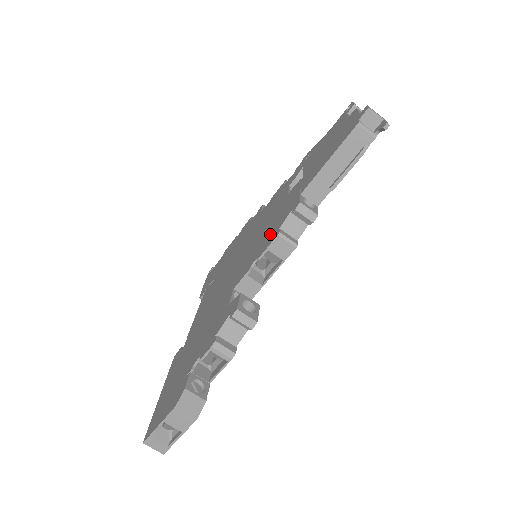
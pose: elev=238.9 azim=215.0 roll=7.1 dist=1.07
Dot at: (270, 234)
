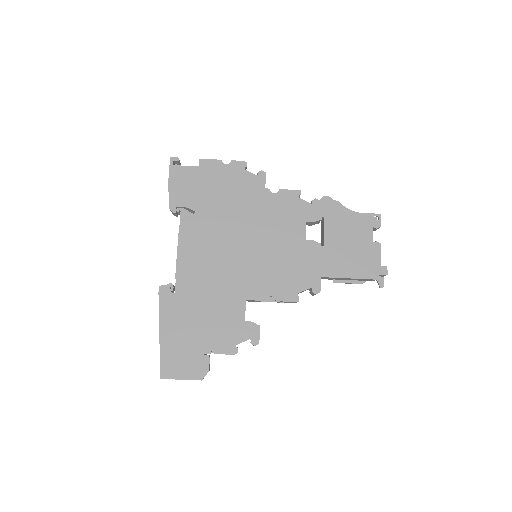
Dot at: (288, 283)
